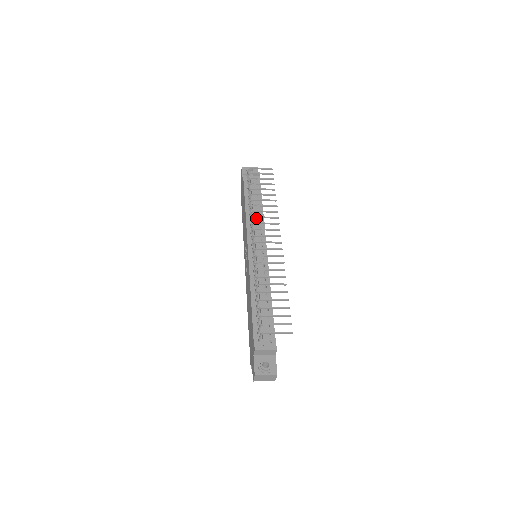
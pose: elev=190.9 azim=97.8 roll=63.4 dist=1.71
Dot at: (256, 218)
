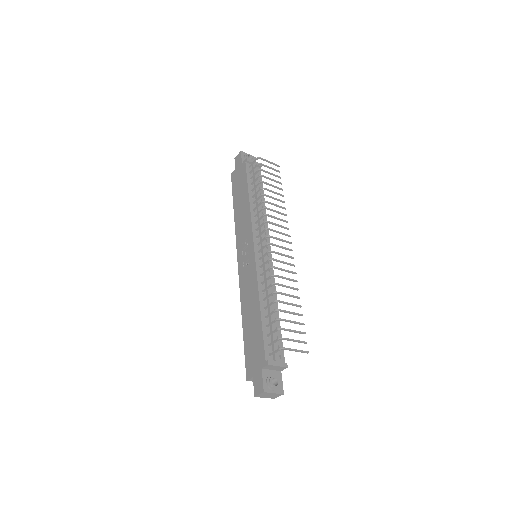
Dot at: (261, 215)
